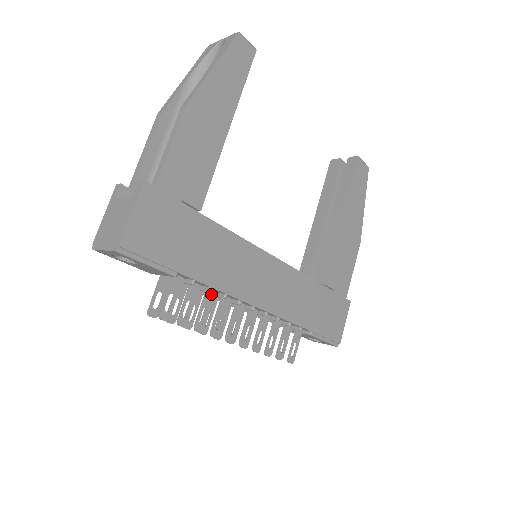
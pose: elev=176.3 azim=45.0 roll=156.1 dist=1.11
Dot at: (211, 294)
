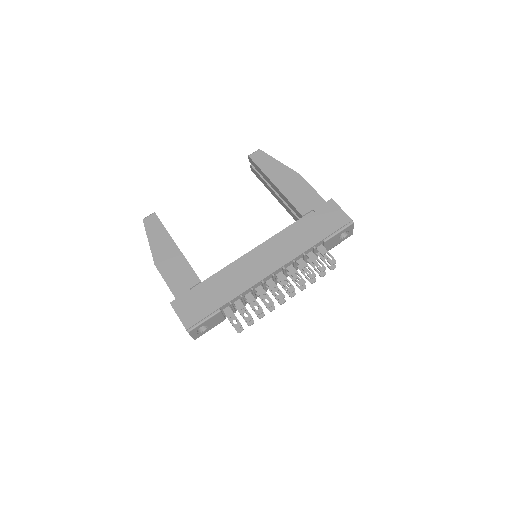
Dot at: (249, 295)
